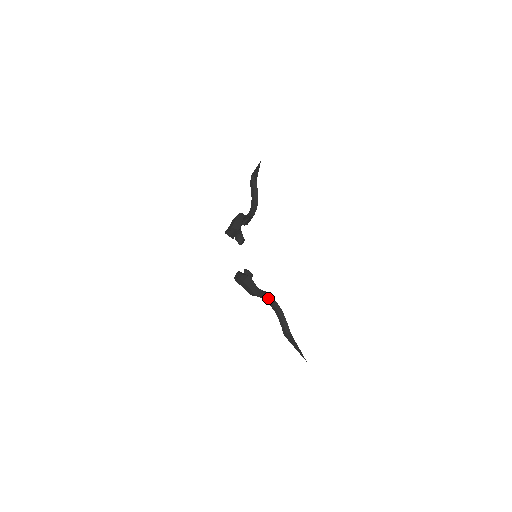
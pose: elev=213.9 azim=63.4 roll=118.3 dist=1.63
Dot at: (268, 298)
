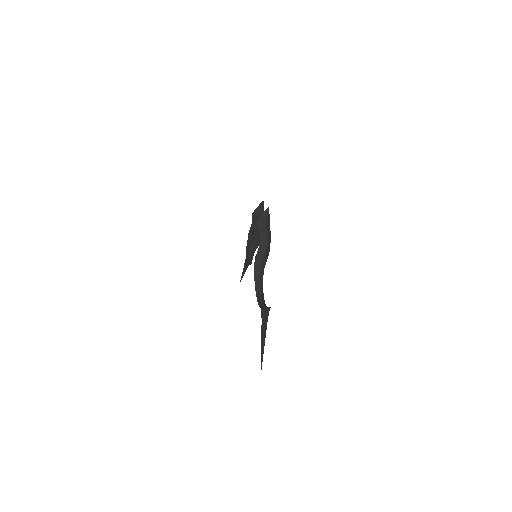
Dot at: (261, 273)
